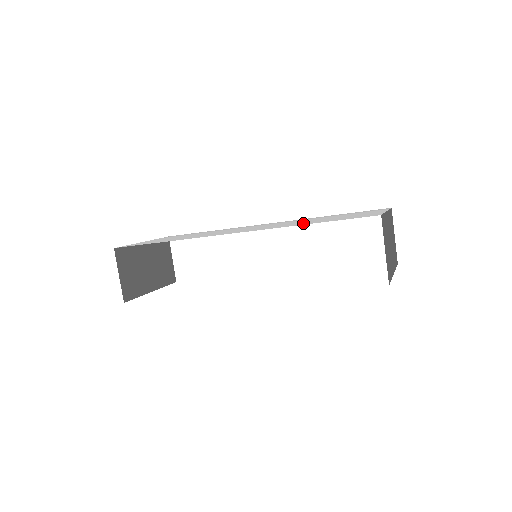
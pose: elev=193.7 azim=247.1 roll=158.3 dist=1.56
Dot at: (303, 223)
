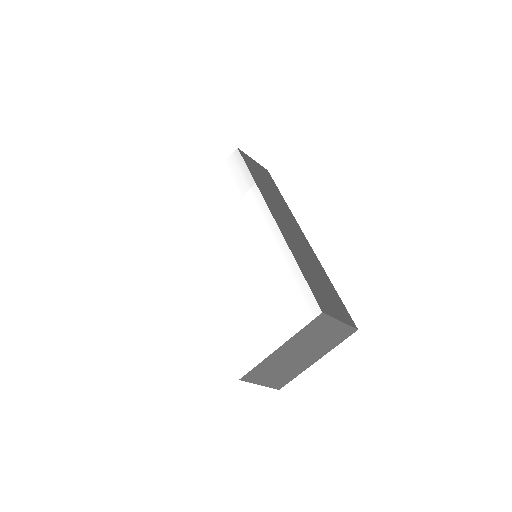
Dot at: (232, 310)
